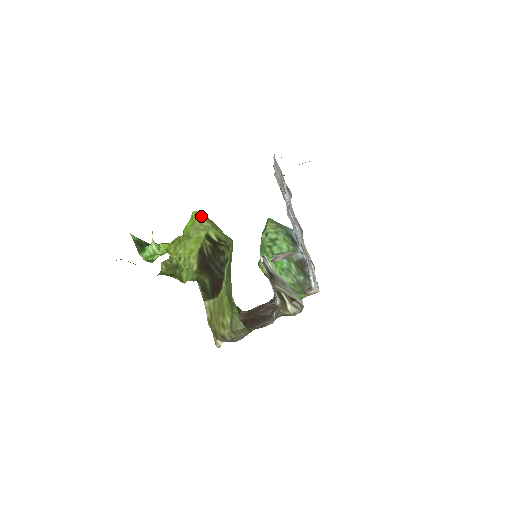
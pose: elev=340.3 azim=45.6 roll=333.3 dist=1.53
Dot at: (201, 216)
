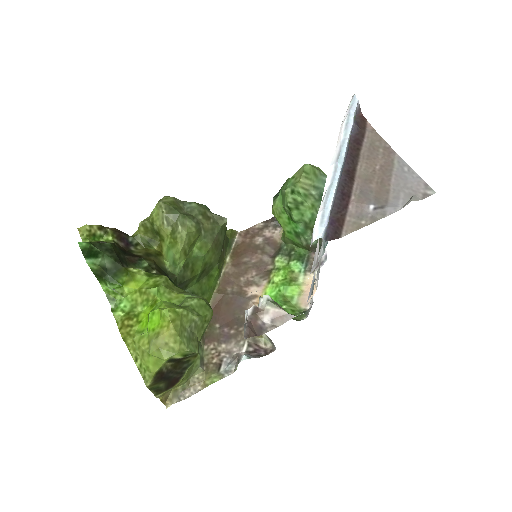
Dot at: (169, 332)
